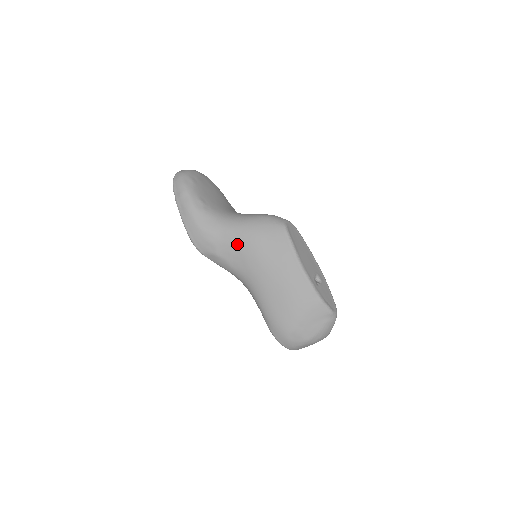
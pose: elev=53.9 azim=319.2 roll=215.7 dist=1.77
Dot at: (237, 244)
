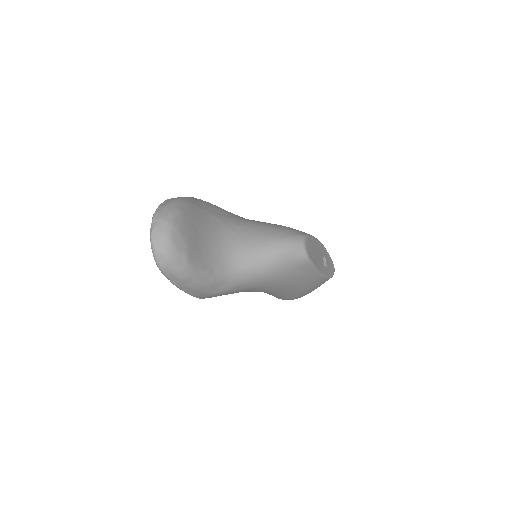
Dot at: (258, 286)
